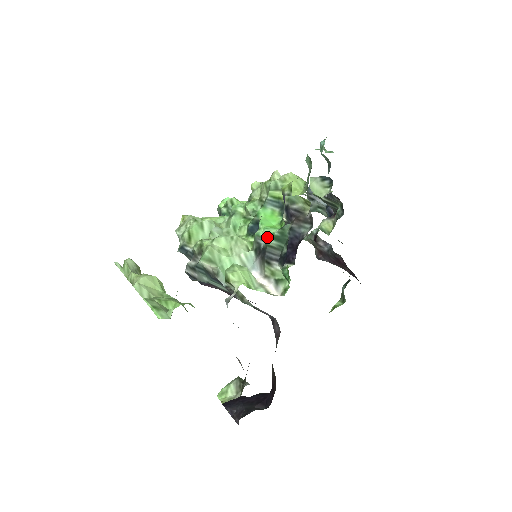
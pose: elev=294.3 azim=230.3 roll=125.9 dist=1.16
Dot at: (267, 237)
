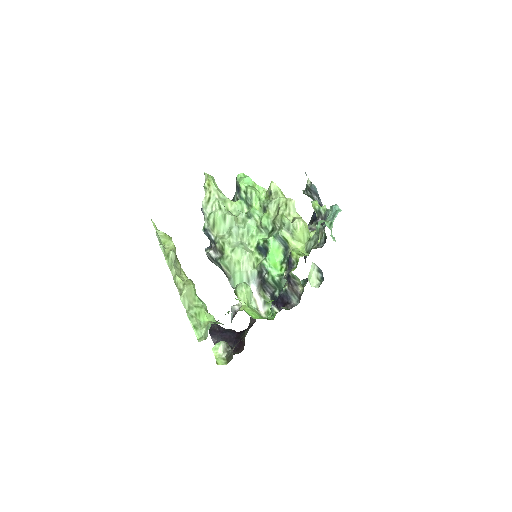
Dot at: (269, 277)
